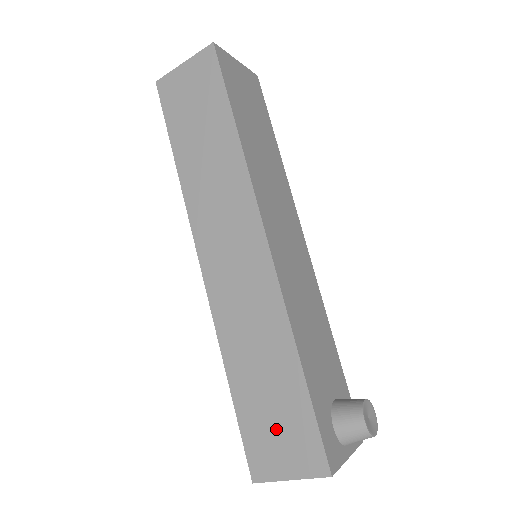
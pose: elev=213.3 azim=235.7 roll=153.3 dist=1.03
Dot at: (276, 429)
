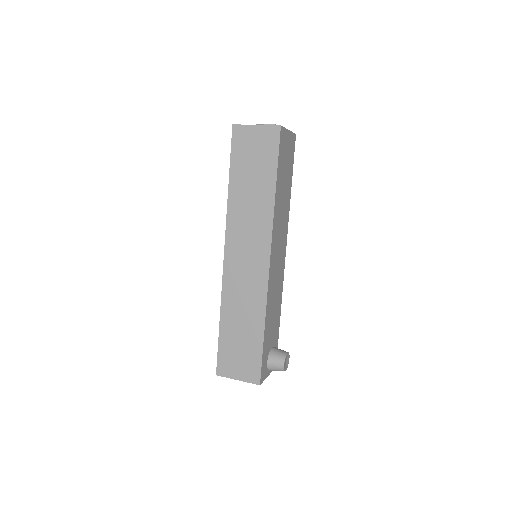
Dot at: (239, 355)
